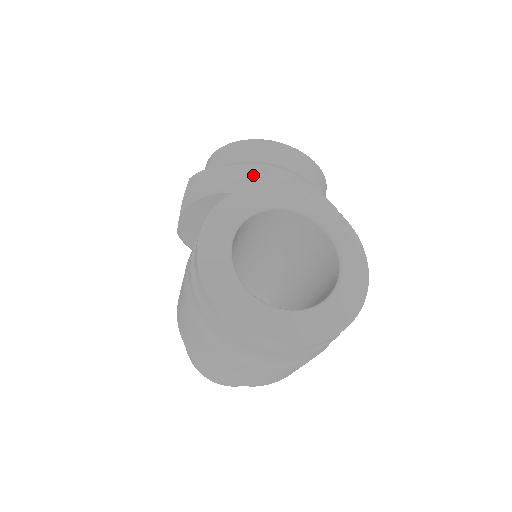
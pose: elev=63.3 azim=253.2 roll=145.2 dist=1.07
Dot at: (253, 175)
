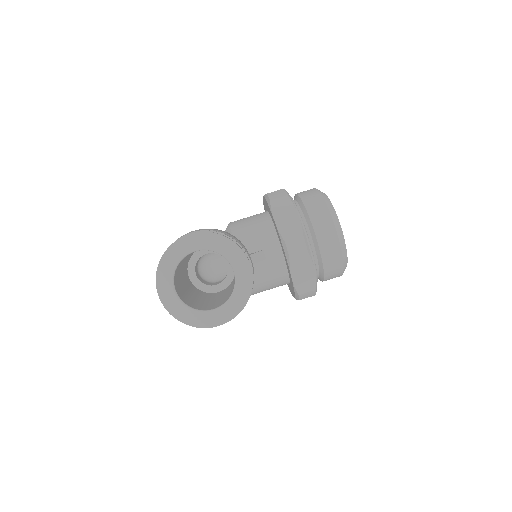
Dot at: (292, 229)
